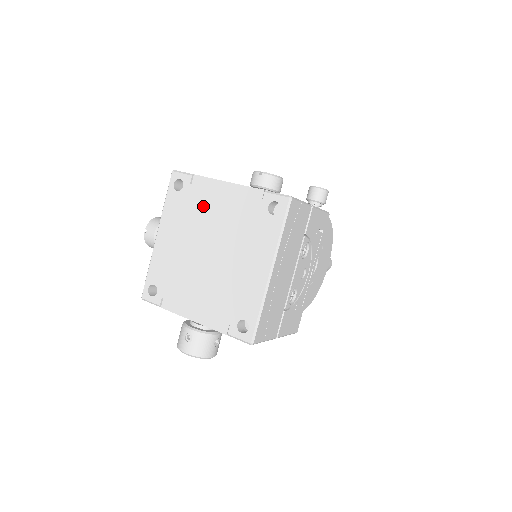
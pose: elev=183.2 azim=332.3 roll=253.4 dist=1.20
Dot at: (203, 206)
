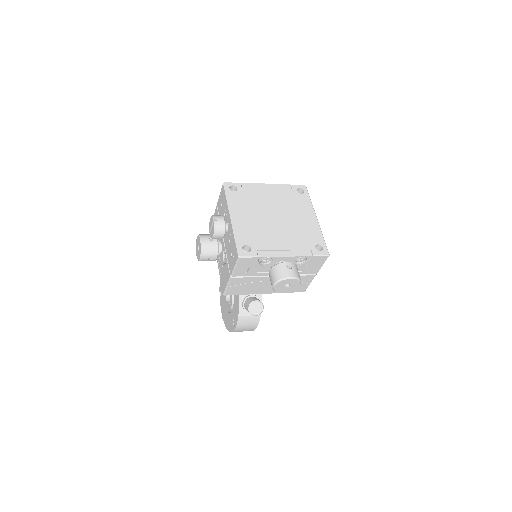
Dot at: (258, 196)
